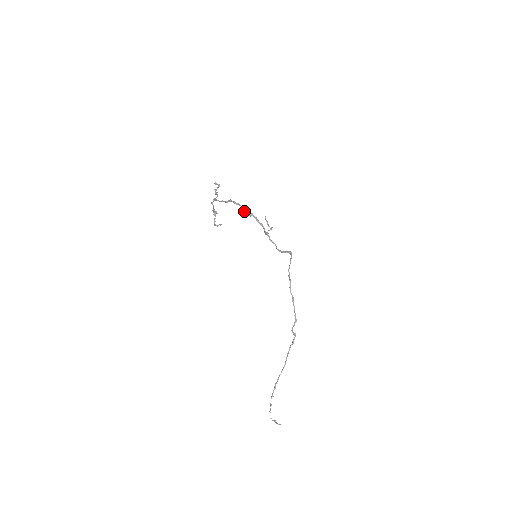
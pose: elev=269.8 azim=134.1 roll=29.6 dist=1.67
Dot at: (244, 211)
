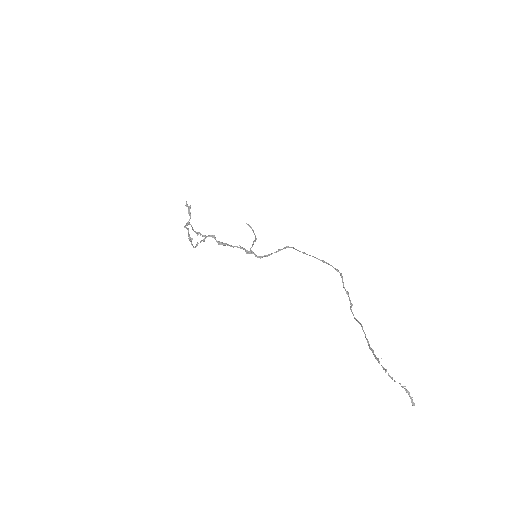
Dot at: (217, 241)
